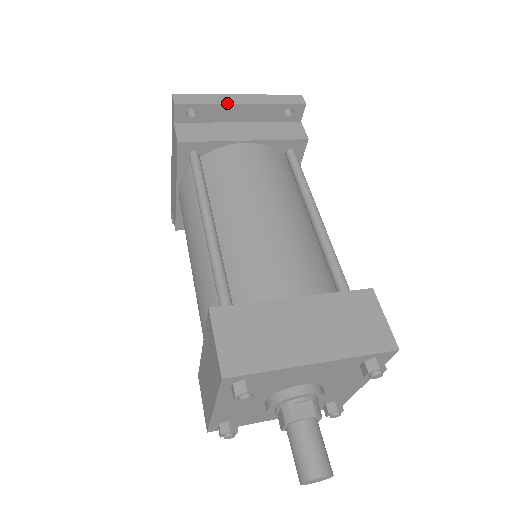
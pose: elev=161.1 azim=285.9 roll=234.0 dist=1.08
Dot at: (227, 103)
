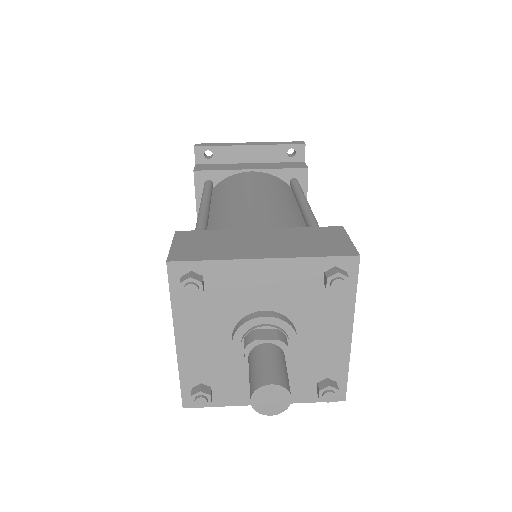
Dot at: (237, 145)
